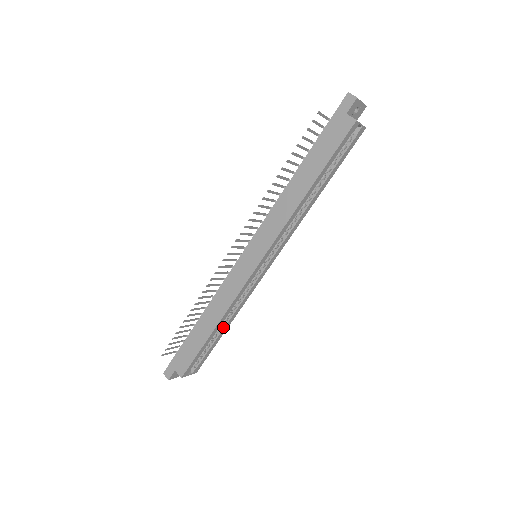
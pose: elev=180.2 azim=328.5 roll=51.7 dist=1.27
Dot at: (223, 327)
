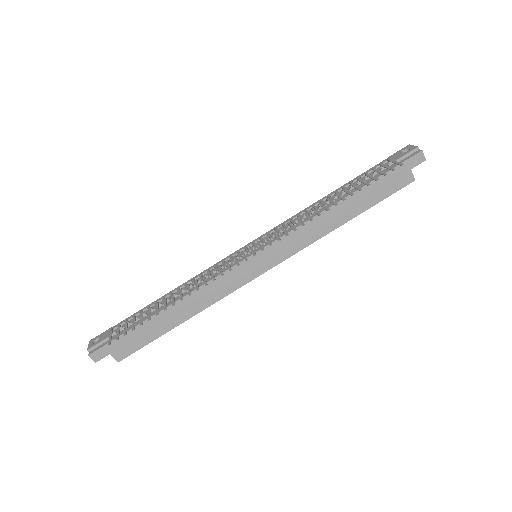
Dot at: occluded
